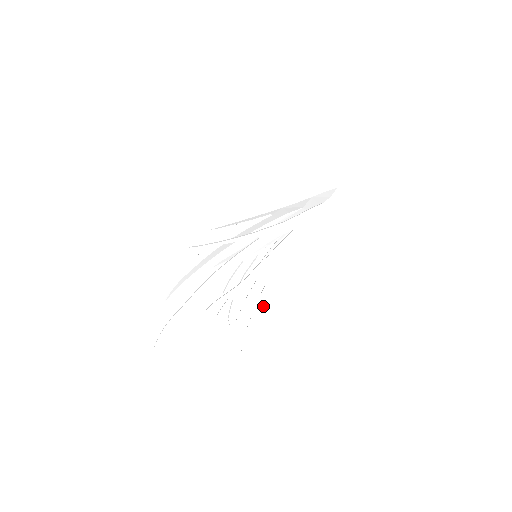
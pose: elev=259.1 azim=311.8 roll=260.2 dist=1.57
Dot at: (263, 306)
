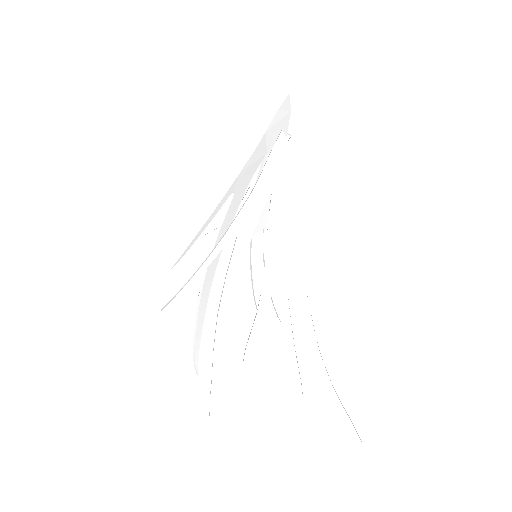
Dot at: (308, 314)
